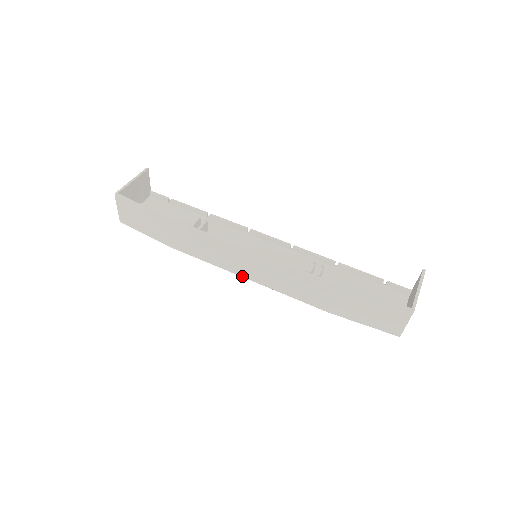
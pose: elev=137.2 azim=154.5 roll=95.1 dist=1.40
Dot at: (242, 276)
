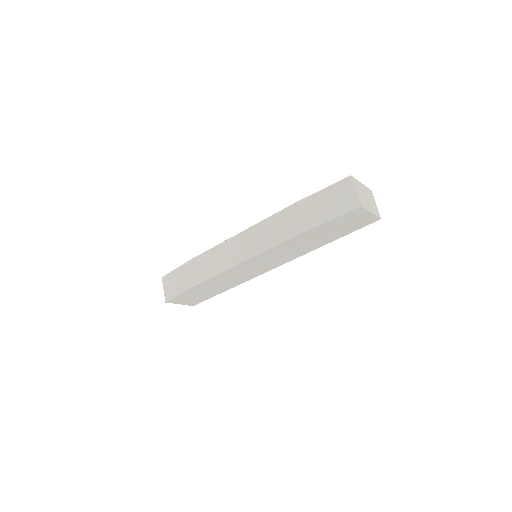
Dot at: (244, 261)
